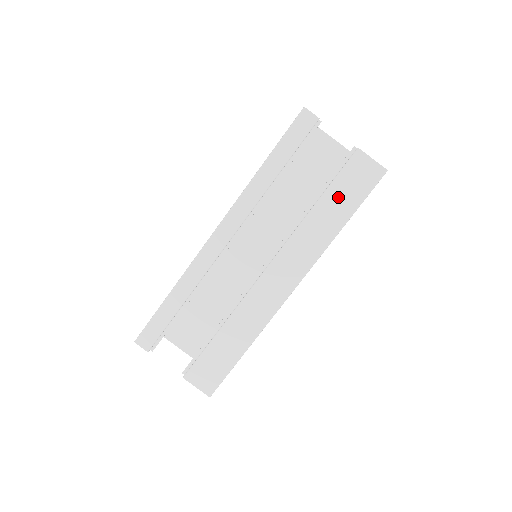
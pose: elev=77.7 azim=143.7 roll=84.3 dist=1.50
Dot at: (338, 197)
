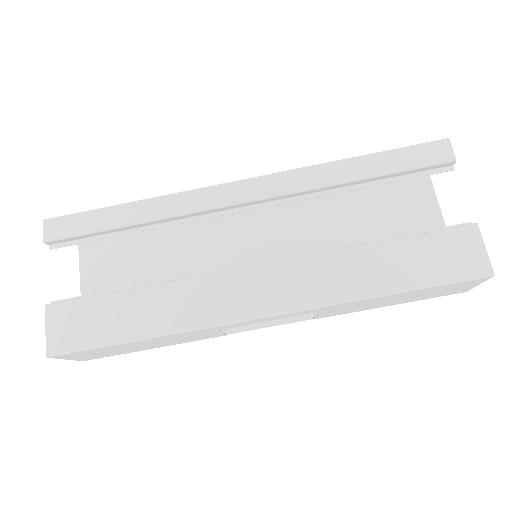
Dot at: (409, 256)
